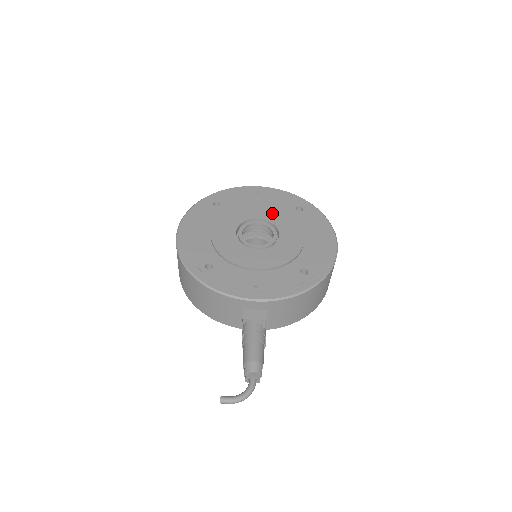
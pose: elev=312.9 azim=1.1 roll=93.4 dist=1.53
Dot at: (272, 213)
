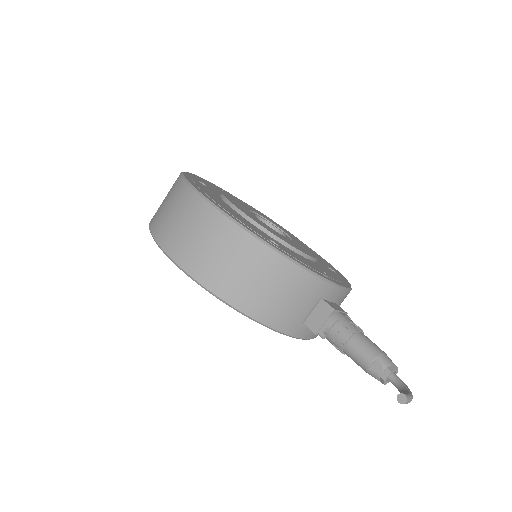
Dot at: occluded
